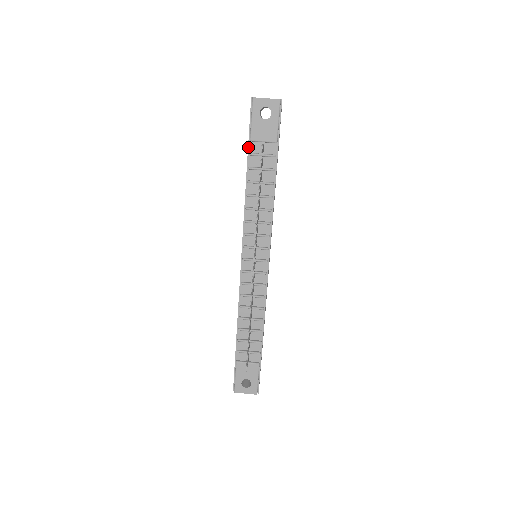
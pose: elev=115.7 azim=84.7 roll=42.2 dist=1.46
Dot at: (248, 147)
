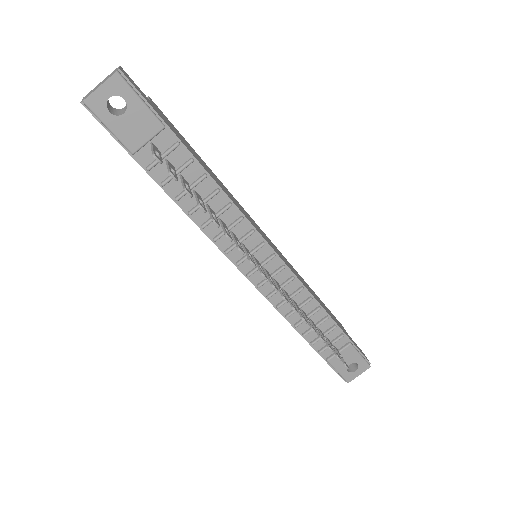
Dot at: occluded
